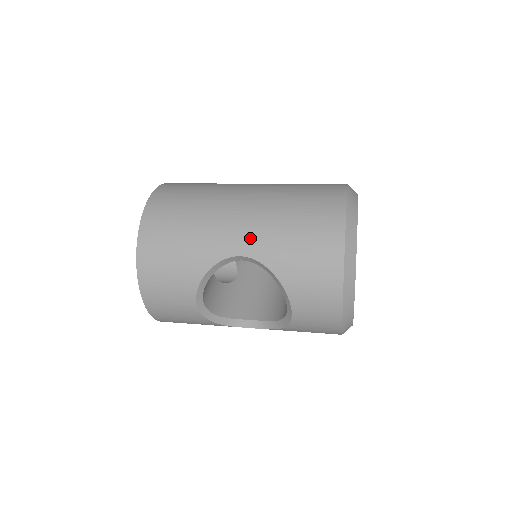
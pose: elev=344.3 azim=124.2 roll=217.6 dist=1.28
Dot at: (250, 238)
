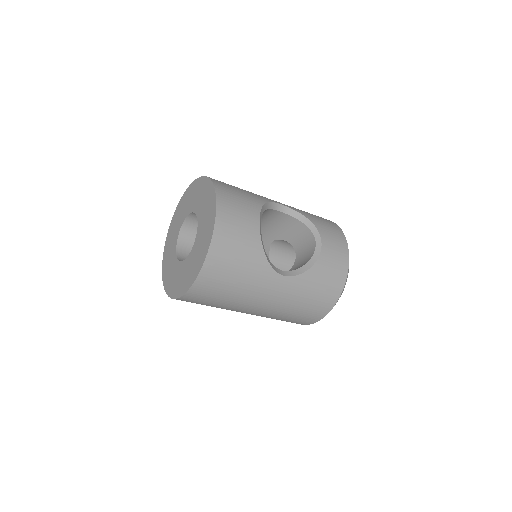
Dot at: occluded
